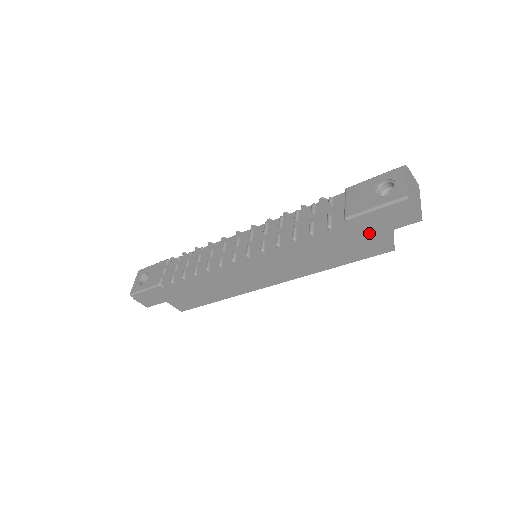
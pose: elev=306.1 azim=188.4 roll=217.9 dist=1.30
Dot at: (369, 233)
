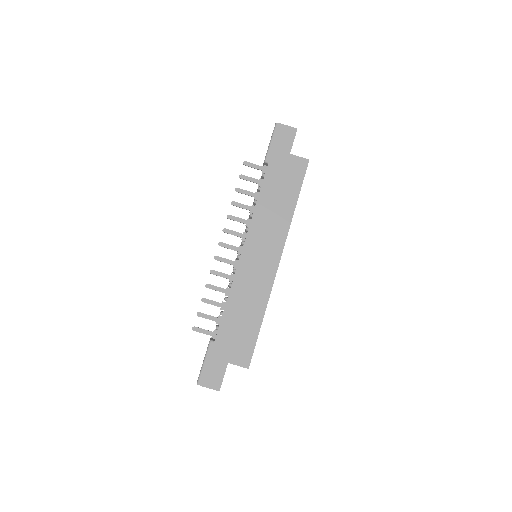
Dot at: (284, 159)
